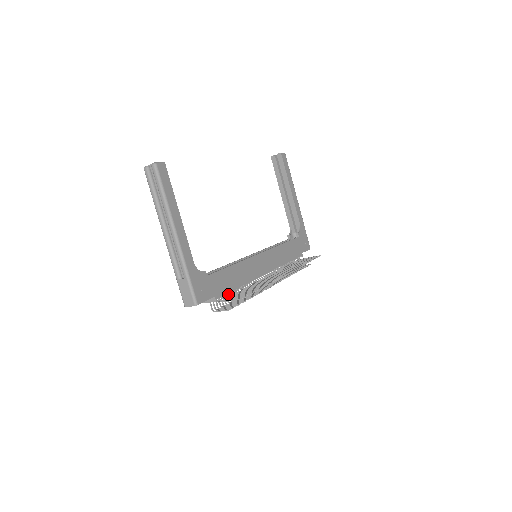
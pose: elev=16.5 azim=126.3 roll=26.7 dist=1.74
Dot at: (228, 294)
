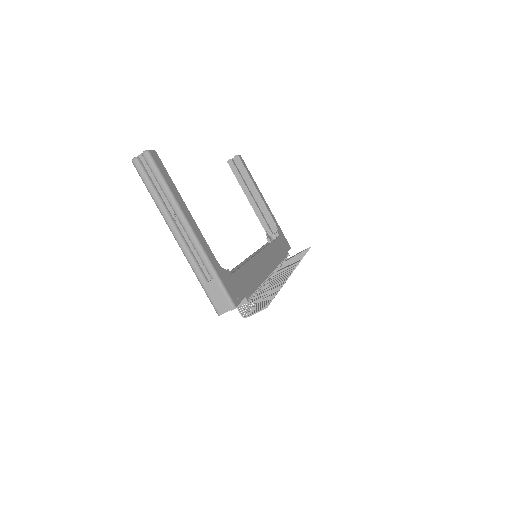
Dot at: occluded
